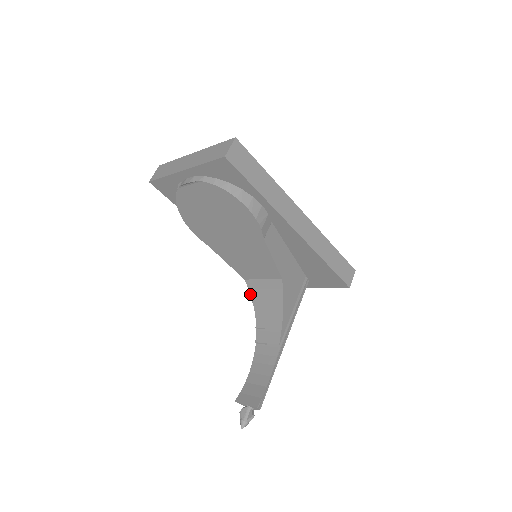
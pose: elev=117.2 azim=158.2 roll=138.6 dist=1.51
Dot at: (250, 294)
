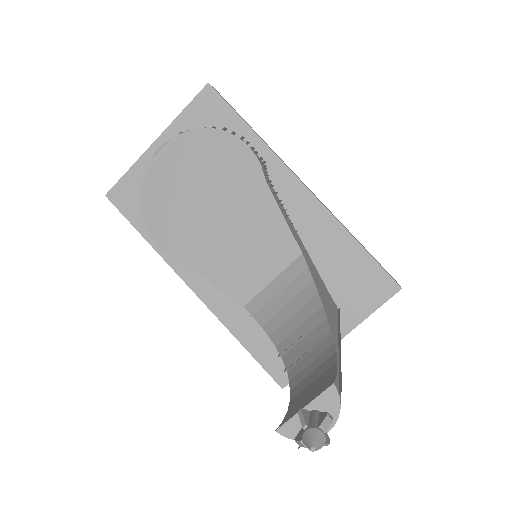
Dot at: occluded
